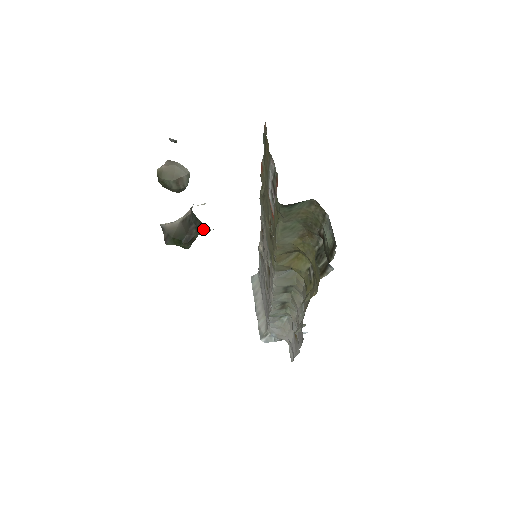
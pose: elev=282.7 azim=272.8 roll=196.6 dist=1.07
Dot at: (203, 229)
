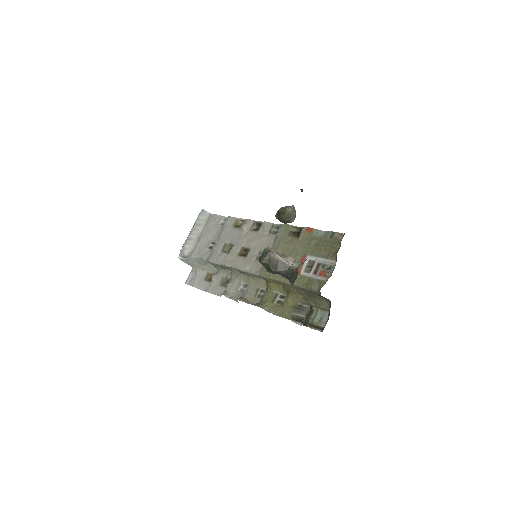
Dot at: (287, 278)
